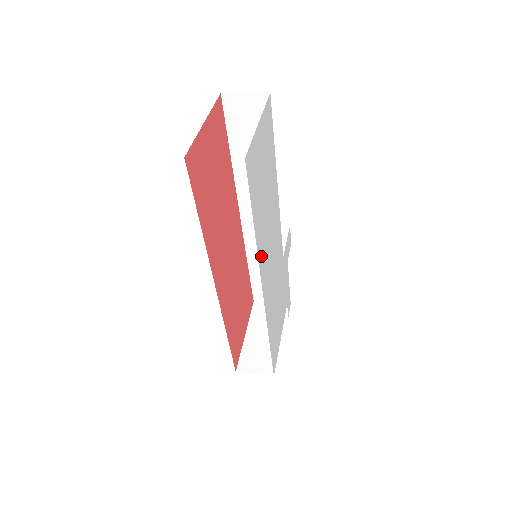
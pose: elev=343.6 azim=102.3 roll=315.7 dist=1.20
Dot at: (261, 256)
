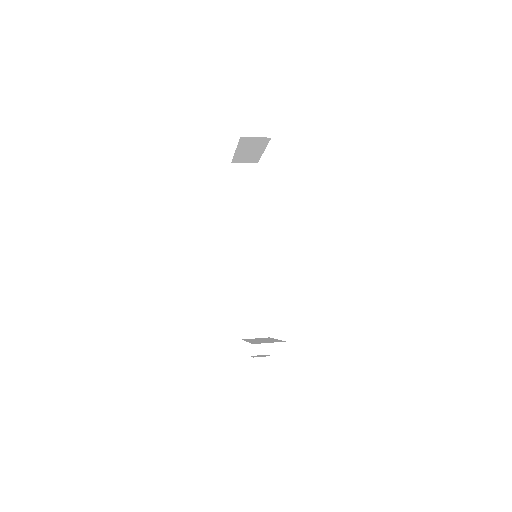
Dot at: occluded
